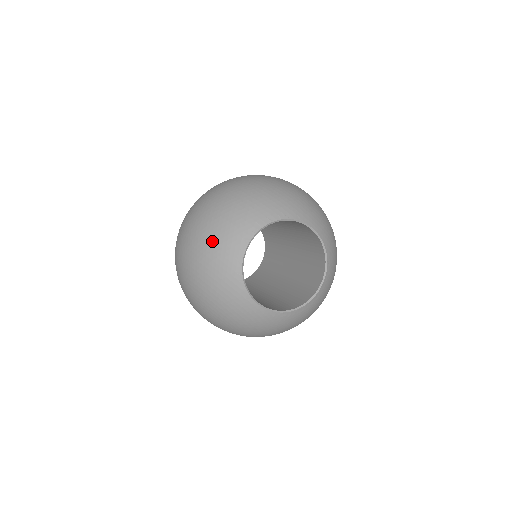
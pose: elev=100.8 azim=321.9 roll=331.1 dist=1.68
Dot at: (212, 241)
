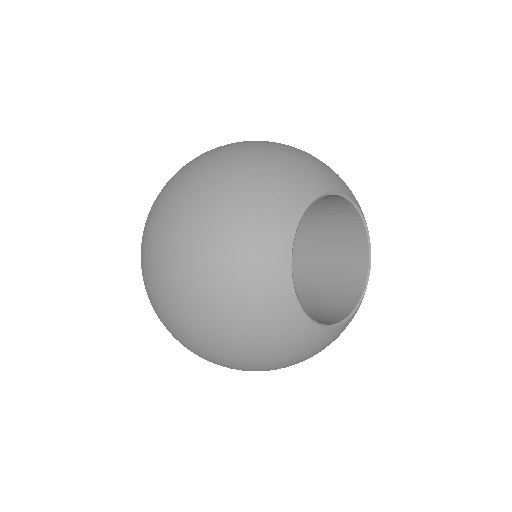
Dot at: (258, 182)
